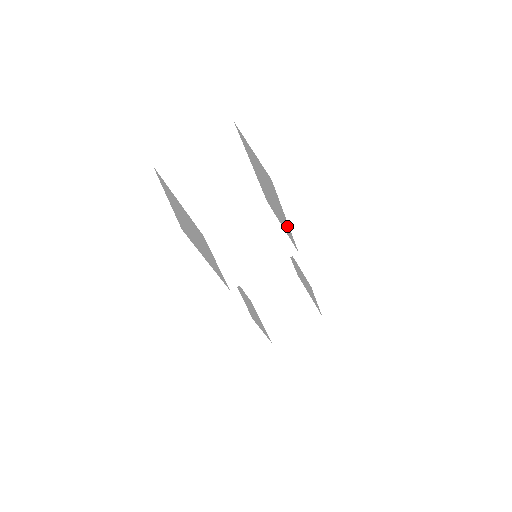
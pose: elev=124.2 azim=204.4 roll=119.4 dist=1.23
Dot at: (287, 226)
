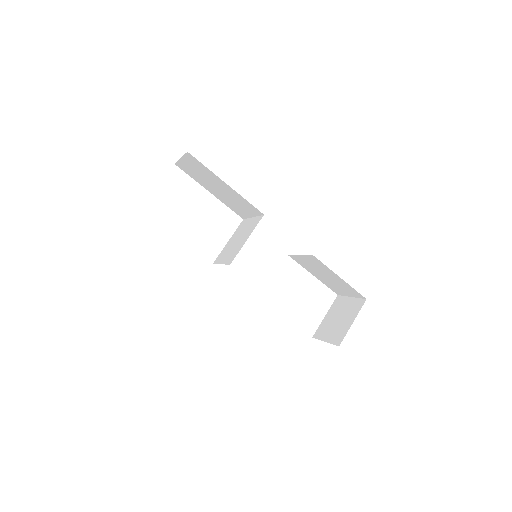
Dot at: (237, 195)
